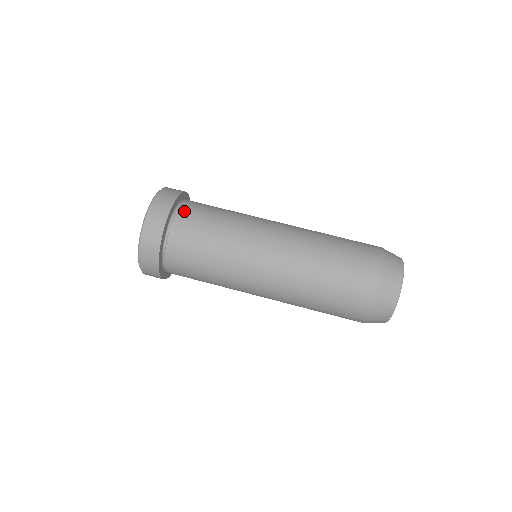
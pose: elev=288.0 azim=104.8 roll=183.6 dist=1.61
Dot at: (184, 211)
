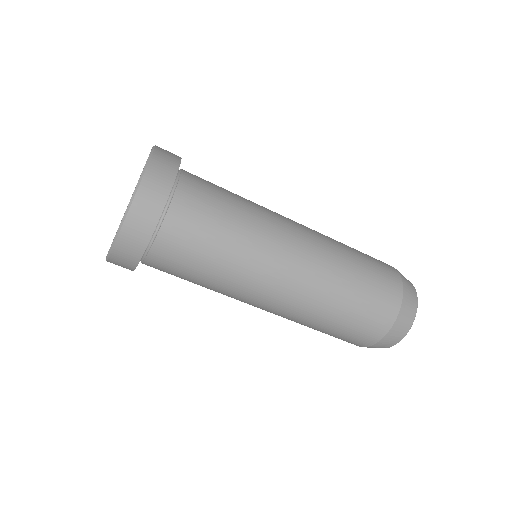
Dot at: (152, 265)
